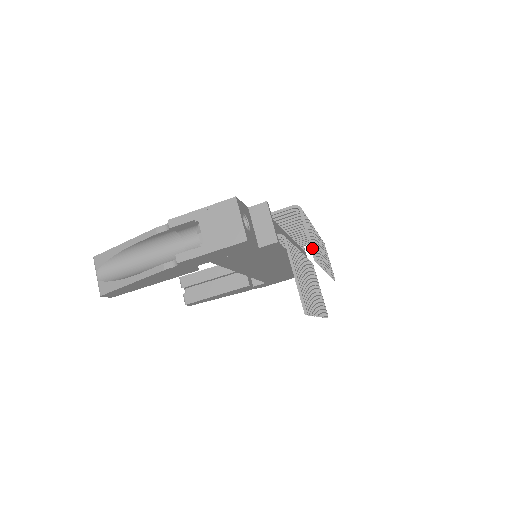
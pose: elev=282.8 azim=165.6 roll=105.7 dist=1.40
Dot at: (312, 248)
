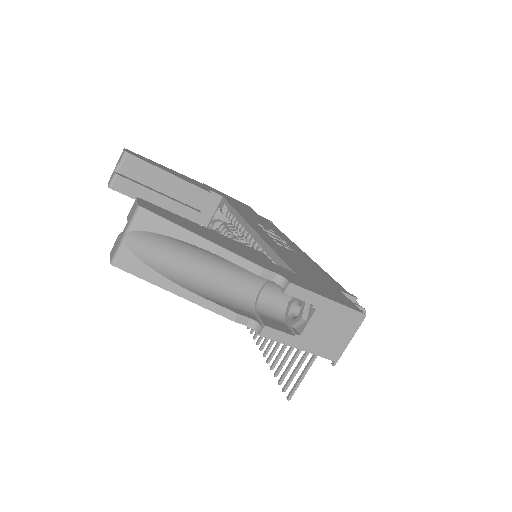
Dot at: (341, 354)
